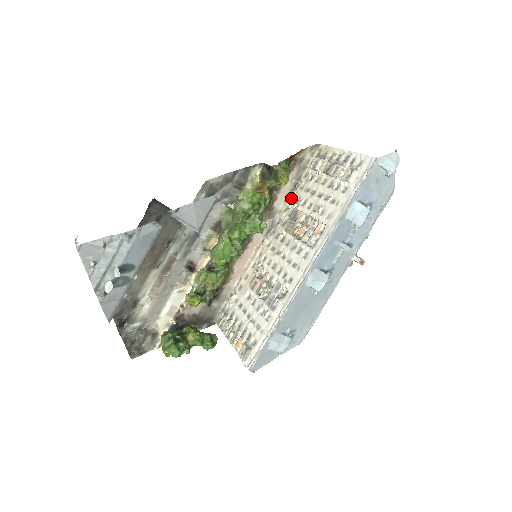
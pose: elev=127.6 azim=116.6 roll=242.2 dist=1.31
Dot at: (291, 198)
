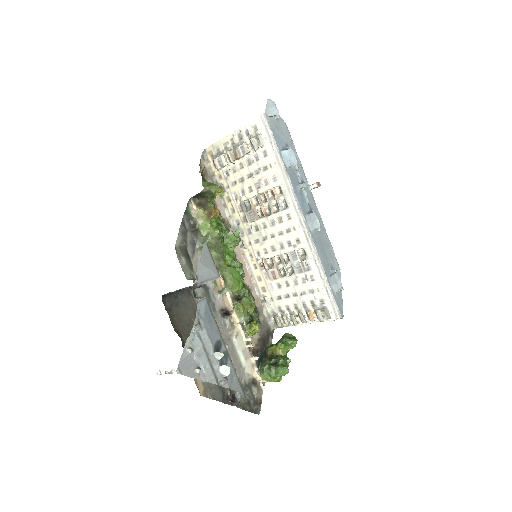
Dot at: (227, 201)
